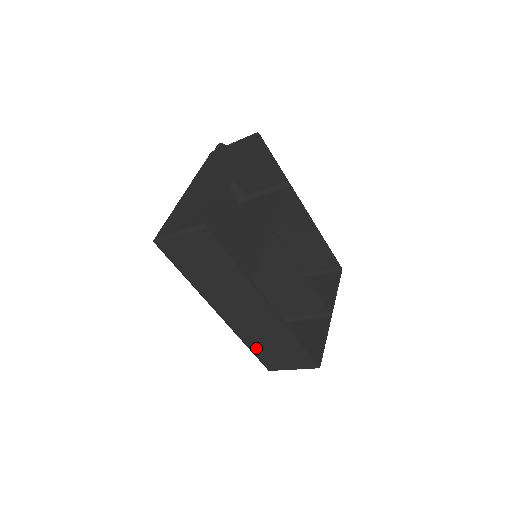
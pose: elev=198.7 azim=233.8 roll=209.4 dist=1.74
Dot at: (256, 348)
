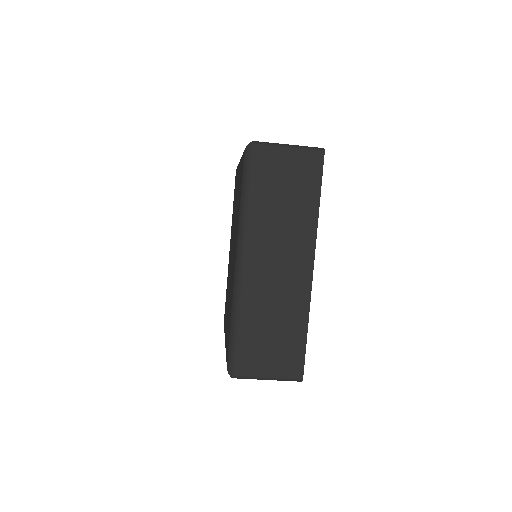
Dot at: (248, 330)
